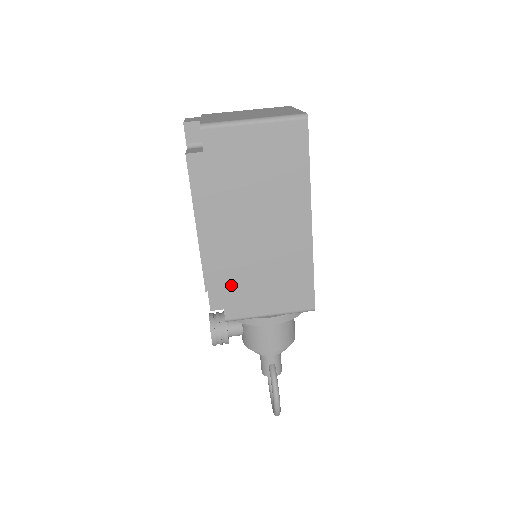
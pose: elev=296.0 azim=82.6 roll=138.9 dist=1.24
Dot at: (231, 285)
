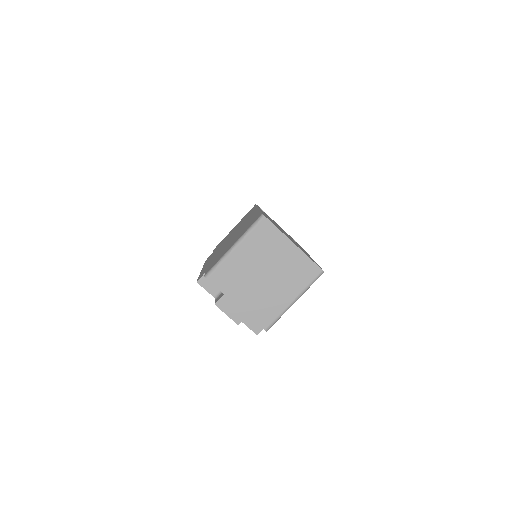
Dot at: occluded
